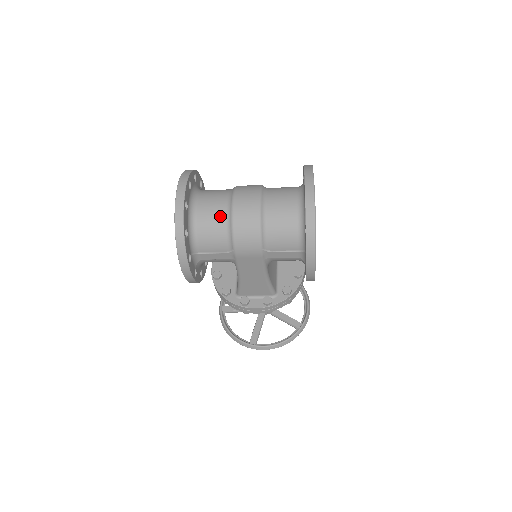
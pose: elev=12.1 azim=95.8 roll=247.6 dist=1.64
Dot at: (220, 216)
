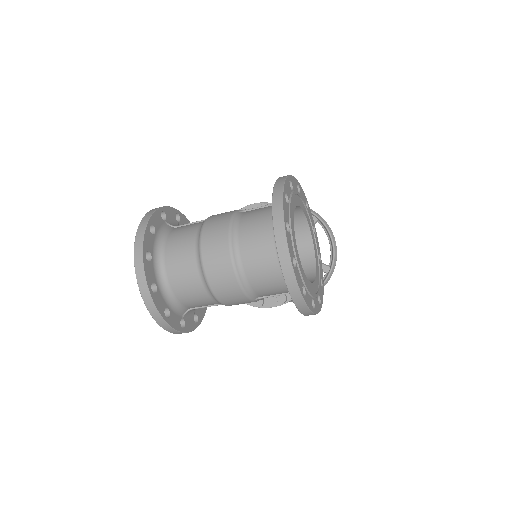
Dot at: (195, 283)
